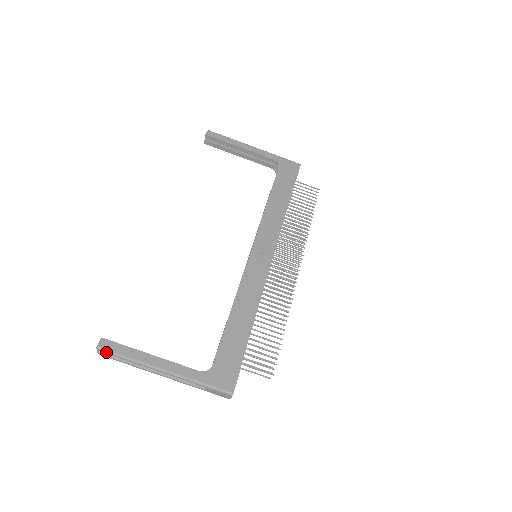
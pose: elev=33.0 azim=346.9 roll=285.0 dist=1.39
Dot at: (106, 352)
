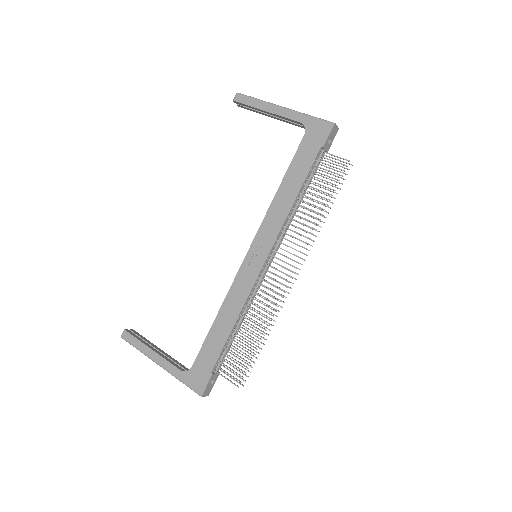
Dot at: (126, 341)
